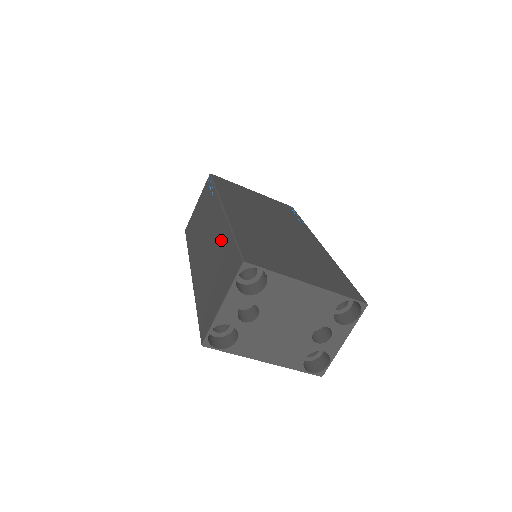
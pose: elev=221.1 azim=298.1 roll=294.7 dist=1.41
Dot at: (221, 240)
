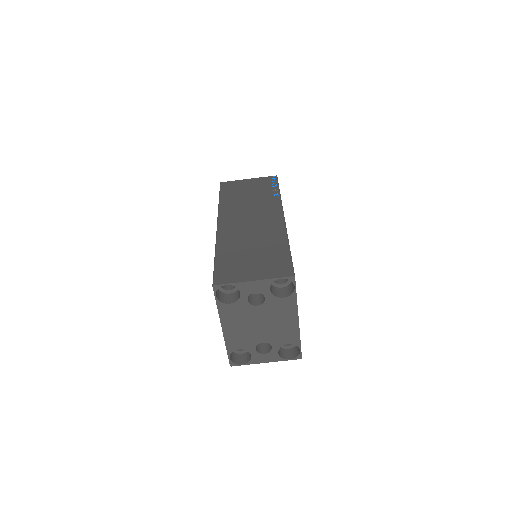
Dot at: (273, 237)
